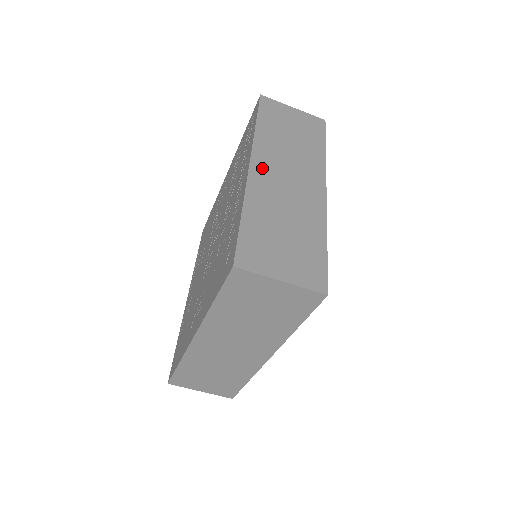
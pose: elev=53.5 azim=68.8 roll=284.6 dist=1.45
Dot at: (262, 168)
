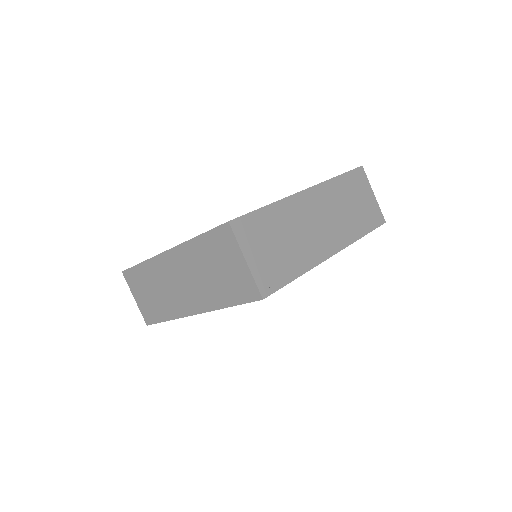
Dot at: (311, 199)
